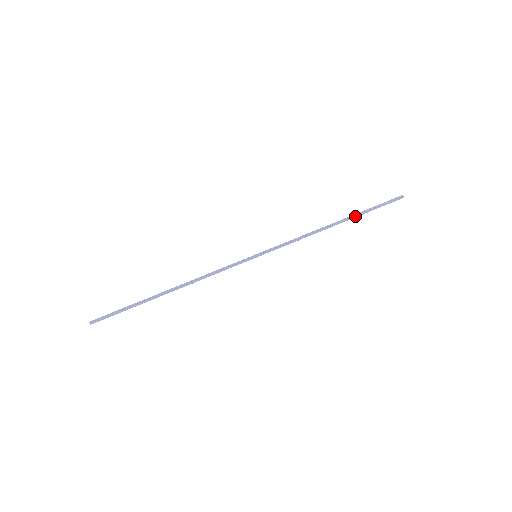
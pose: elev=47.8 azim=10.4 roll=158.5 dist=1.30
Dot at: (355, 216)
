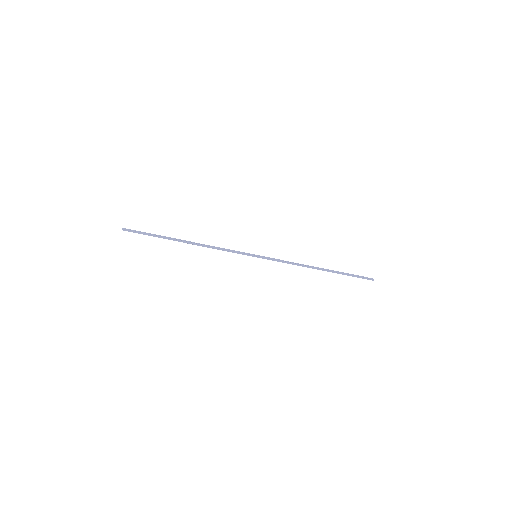
Dot at: (335, 272)
